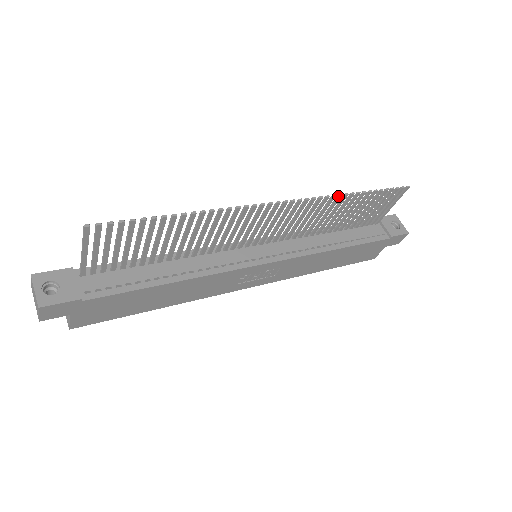
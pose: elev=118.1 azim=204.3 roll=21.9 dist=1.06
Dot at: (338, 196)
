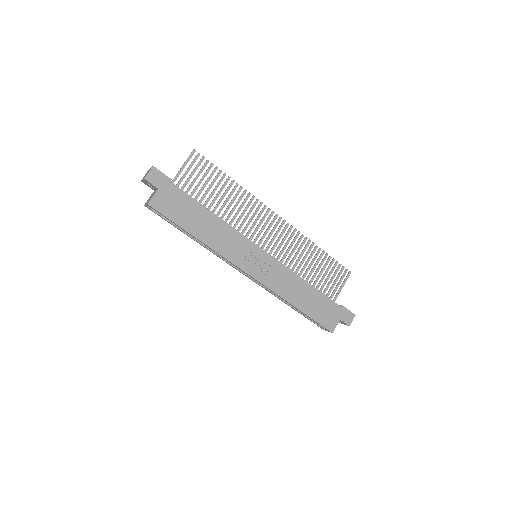
Dot at: (309, 240)
